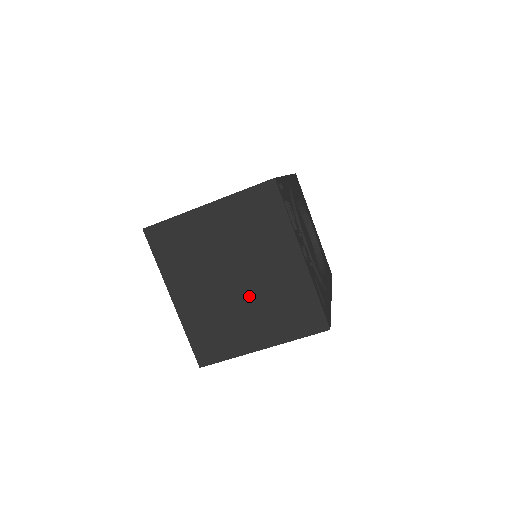
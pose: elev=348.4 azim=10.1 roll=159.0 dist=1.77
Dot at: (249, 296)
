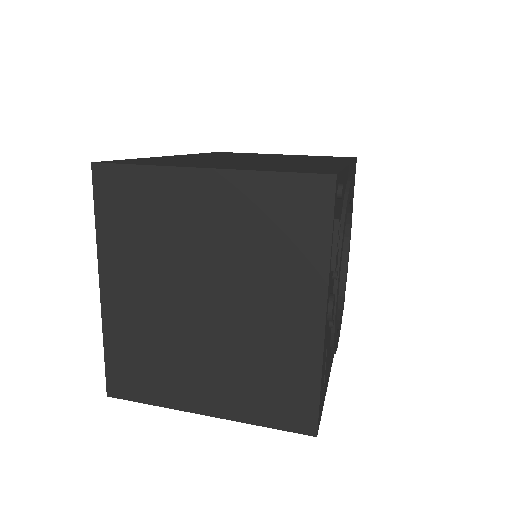
Dot at: (216, 336)
